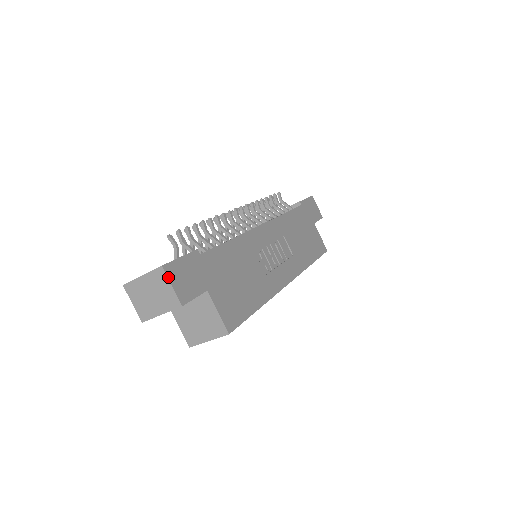
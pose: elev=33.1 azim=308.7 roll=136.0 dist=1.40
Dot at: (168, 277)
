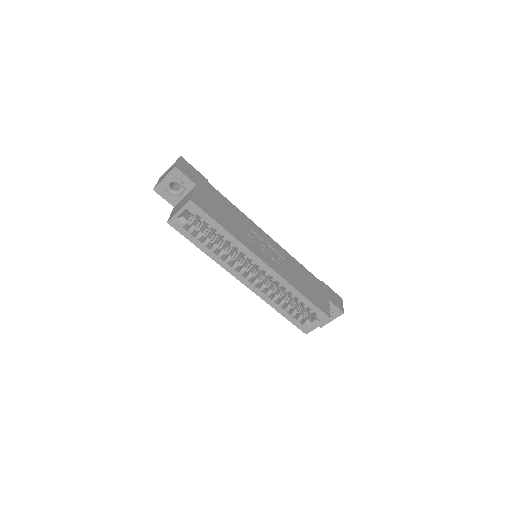
Dot at: (180, 159)
